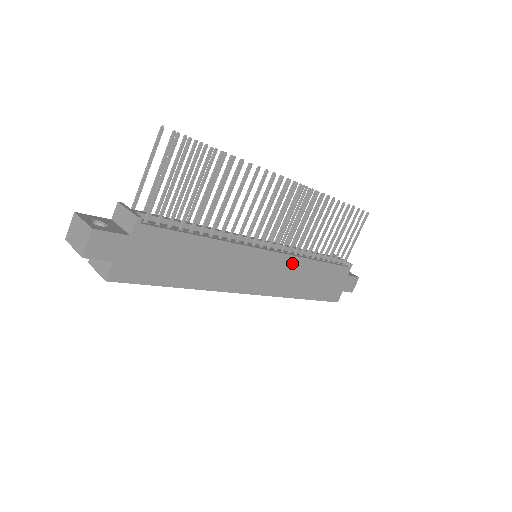
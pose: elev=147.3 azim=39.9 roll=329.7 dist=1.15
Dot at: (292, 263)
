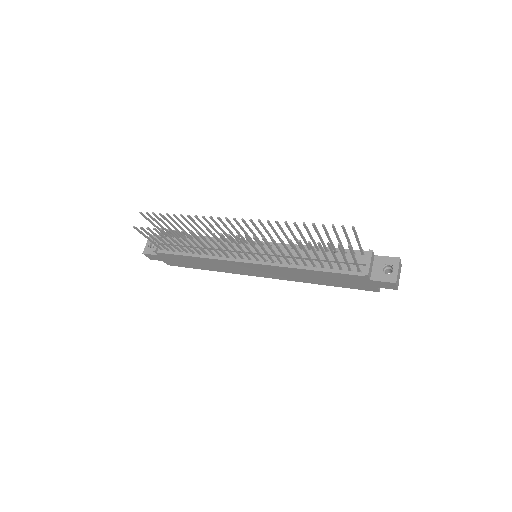
Dot at: (279, 268)
